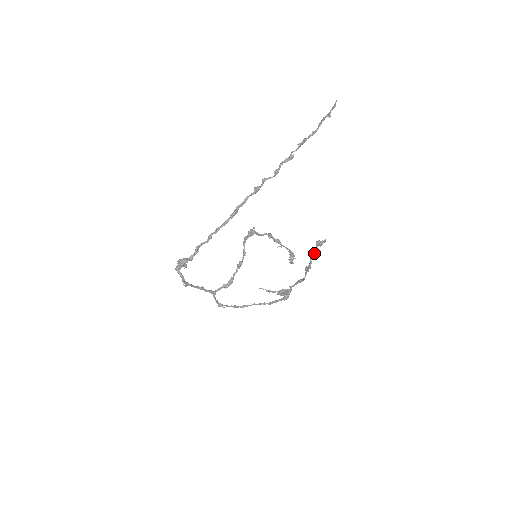
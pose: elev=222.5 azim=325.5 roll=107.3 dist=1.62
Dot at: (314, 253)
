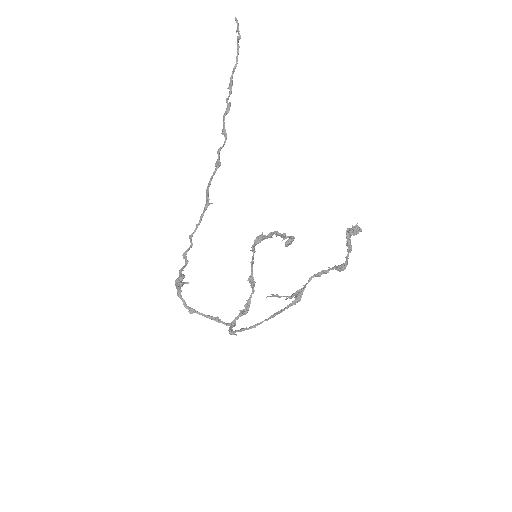
Dot at: occluded
